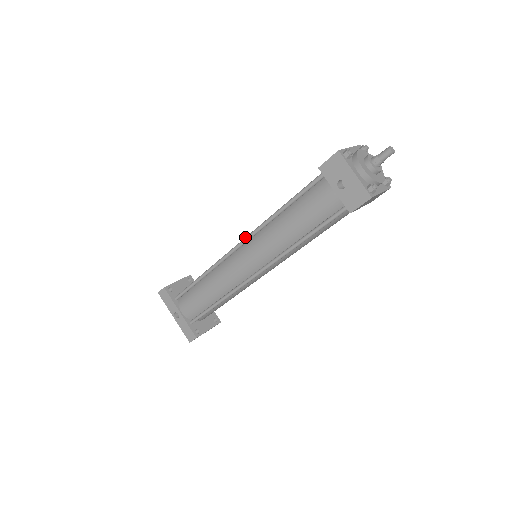
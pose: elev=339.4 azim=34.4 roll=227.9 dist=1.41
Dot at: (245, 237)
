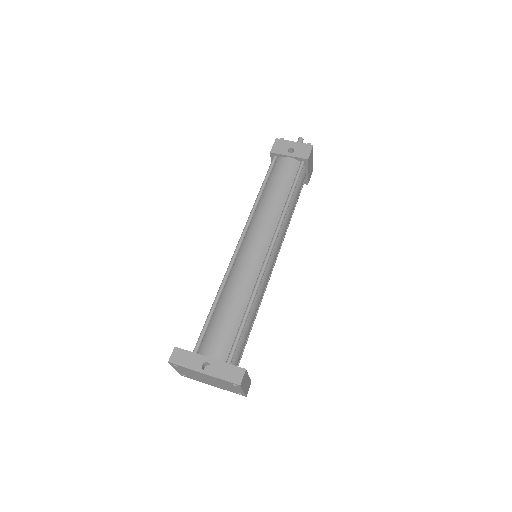
Dot at: occluded
